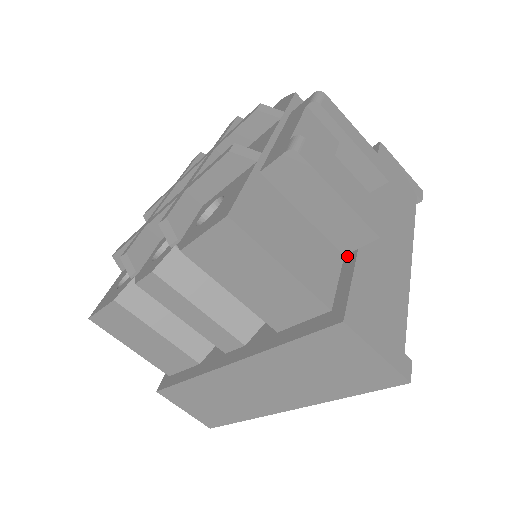
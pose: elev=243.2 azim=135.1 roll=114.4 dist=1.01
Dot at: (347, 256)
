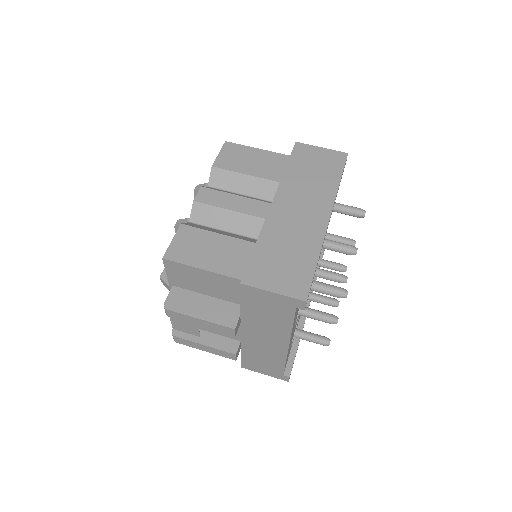
Dot at: occluded
